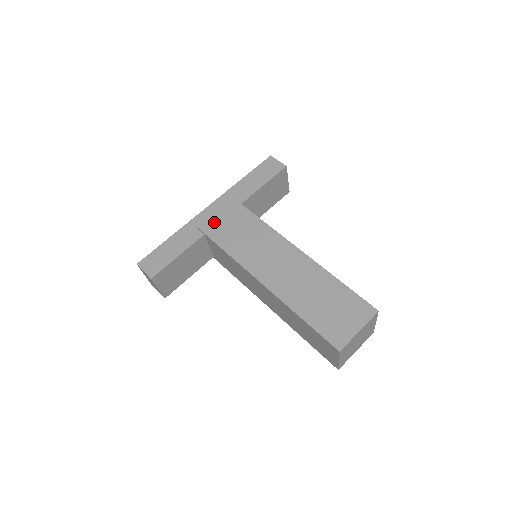
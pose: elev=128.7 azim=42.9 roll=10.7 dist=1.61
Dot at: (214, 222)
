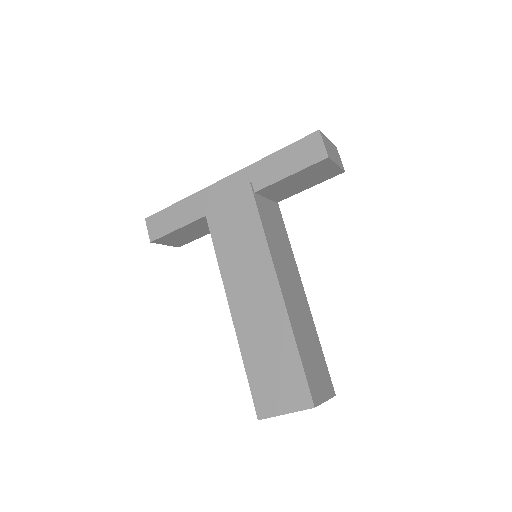
Dot at: (219, 206)
